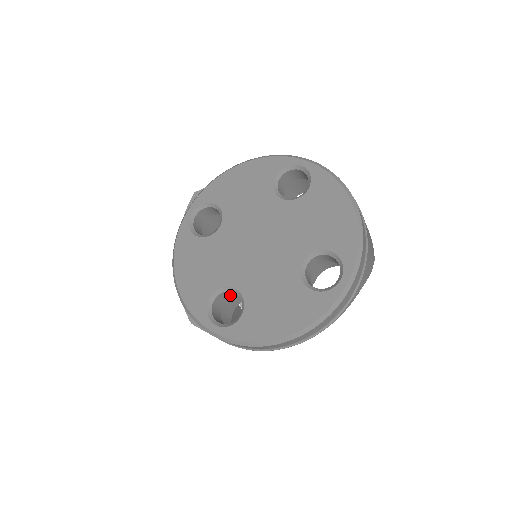
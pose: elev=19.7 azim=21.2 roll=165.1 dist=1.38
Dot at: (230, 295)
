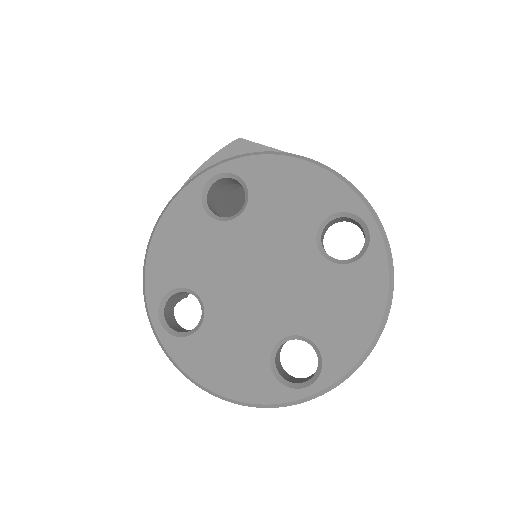
Dot at: occluded
